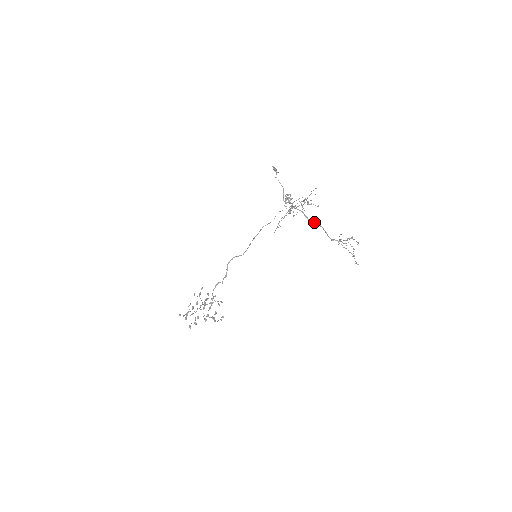
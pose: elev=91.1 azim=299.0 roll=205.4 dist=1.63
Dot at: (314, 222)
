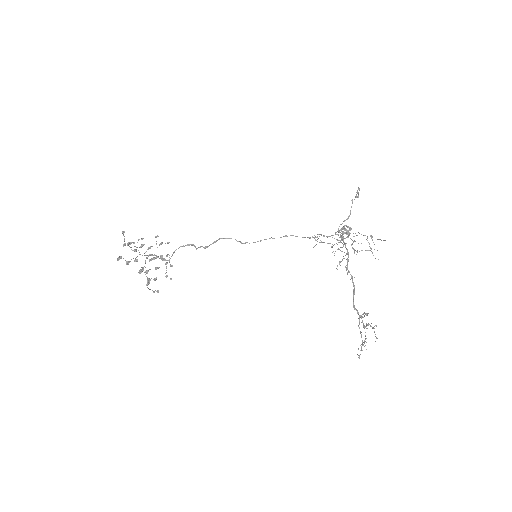
Dot at: occluded
